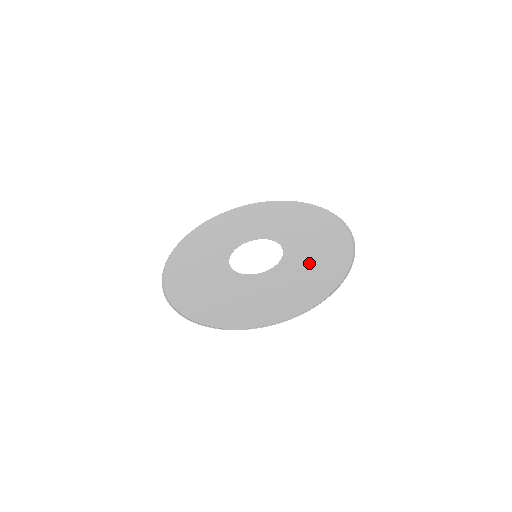
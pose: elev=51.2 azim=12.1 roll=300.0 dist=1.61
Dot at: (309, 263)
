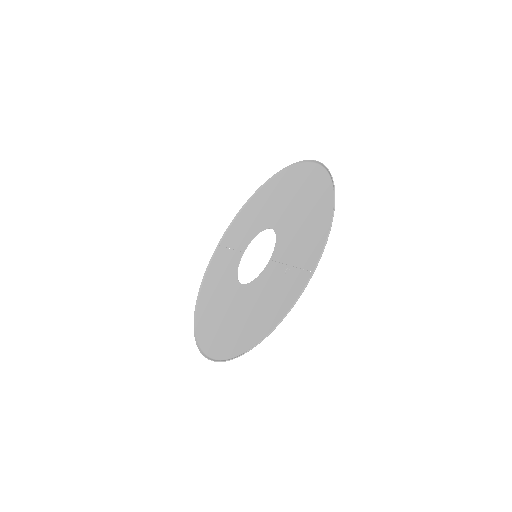
Dot at: (288, 260)
